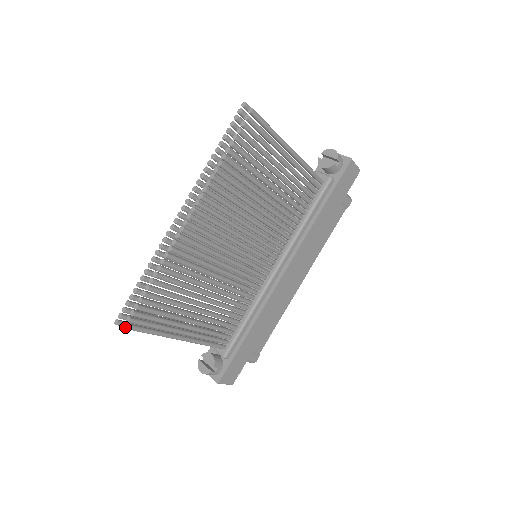
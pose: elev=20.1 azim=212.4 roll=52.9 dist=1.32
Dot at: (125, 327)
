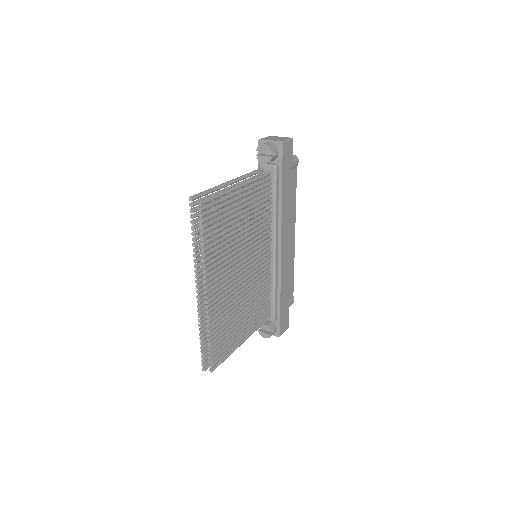
Dot at: occluded
